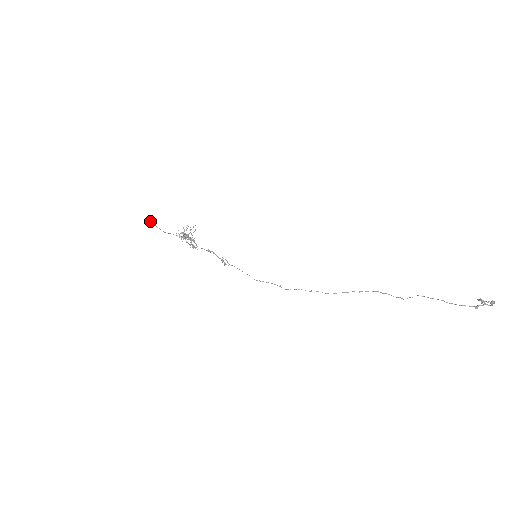
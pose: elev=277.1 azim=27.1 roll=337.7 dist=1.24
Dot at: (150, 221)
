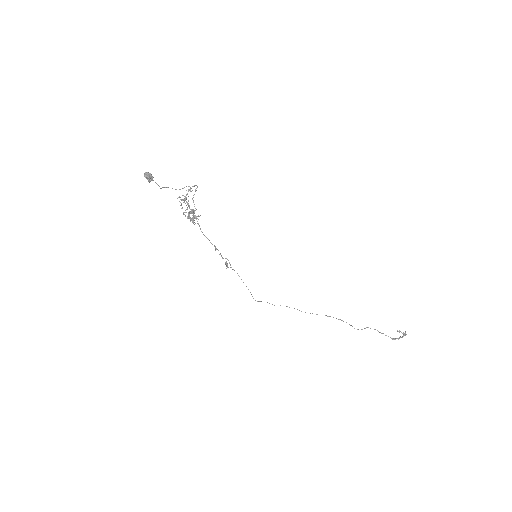
Dot at: (149, 176)
